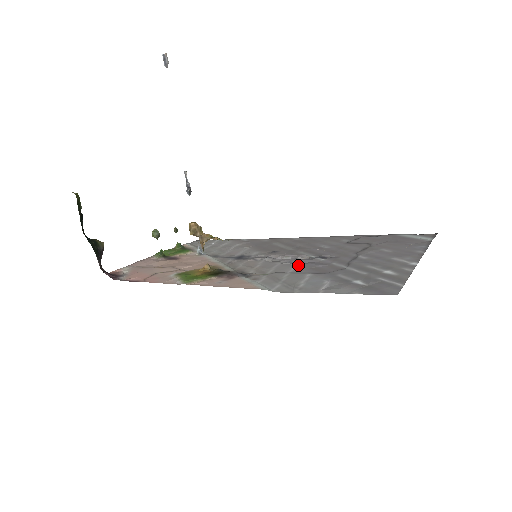
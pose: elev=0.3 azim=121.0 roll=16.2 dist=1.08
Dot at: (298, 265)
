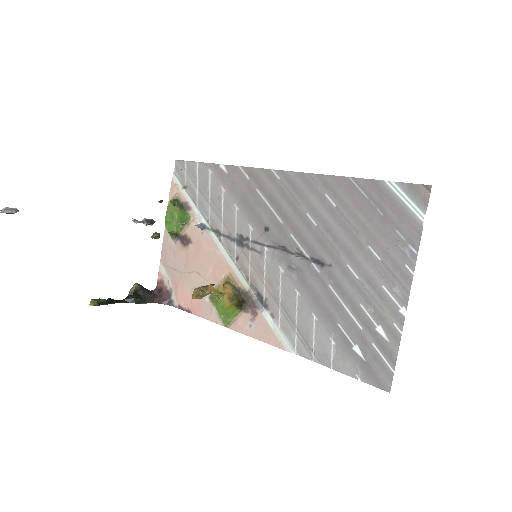
Dot at: (299, 285)
